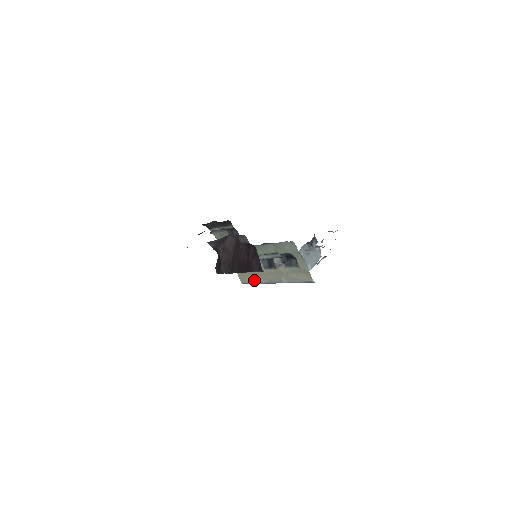
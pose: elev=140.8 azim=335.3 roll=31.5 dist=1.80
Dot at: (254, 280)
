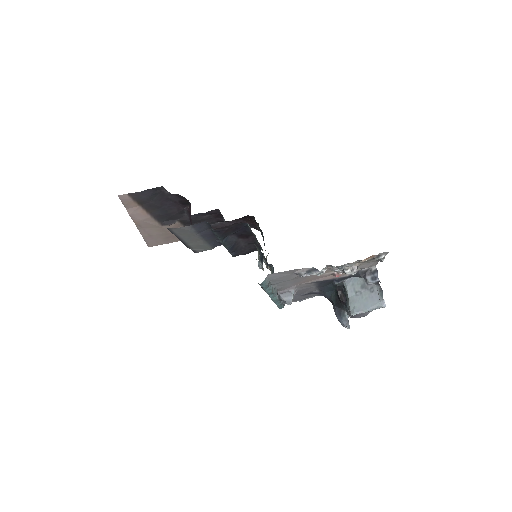
Dot at: occluded
